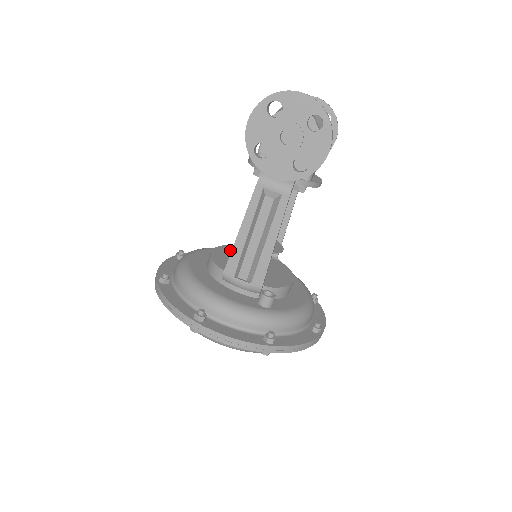
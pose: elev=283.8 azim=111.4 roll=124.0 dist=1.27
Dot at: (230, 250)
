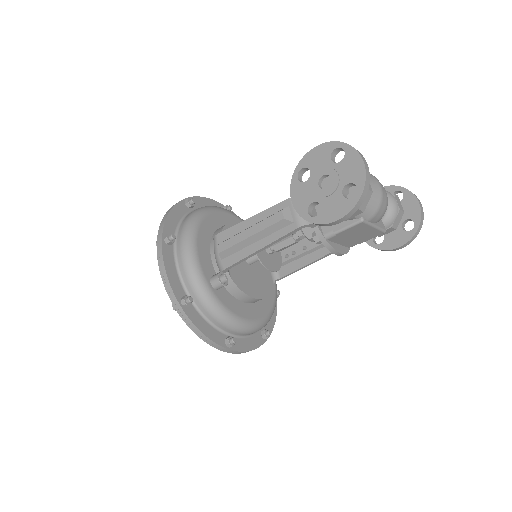
Dot at: occluded
